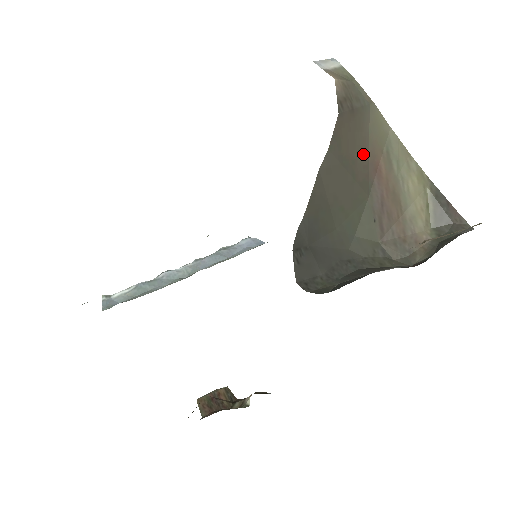
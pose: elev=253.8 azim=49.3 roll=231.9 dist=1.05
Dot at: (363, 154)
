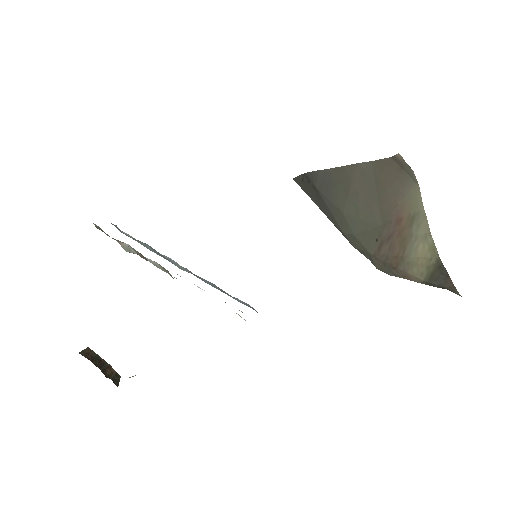
Dot at: (394, 198)
